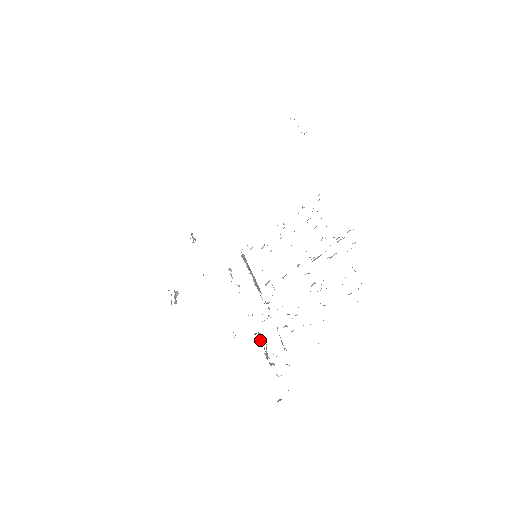
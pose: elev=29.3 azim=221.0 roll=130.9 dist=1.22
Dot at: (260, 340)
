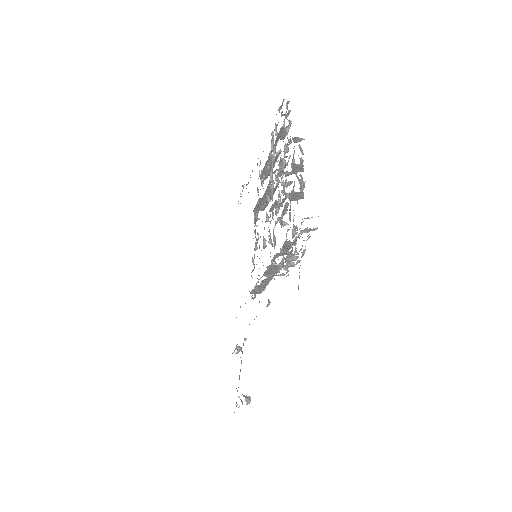
Dot at: occluded
